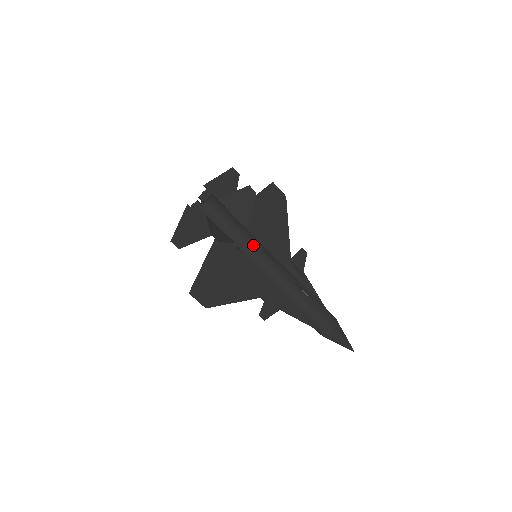
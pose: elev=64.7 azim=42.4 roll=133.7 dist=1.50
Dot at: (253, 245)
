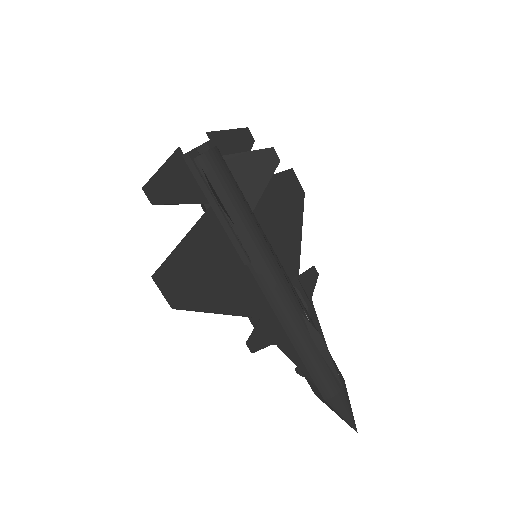
Dot at: (258, 236)
